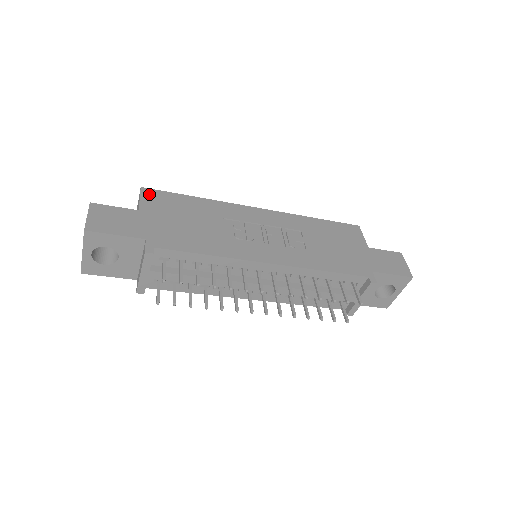
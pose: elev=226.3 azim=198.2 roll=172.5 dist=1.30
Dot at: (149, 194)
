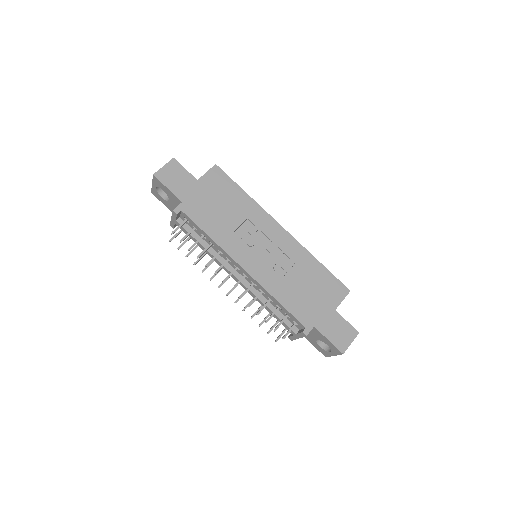
Dot at: (216, 172)
